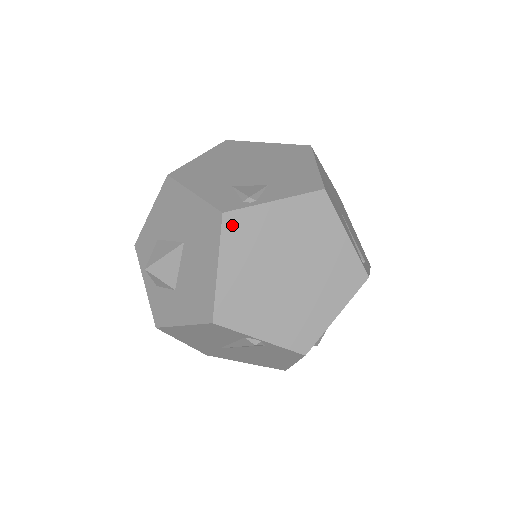
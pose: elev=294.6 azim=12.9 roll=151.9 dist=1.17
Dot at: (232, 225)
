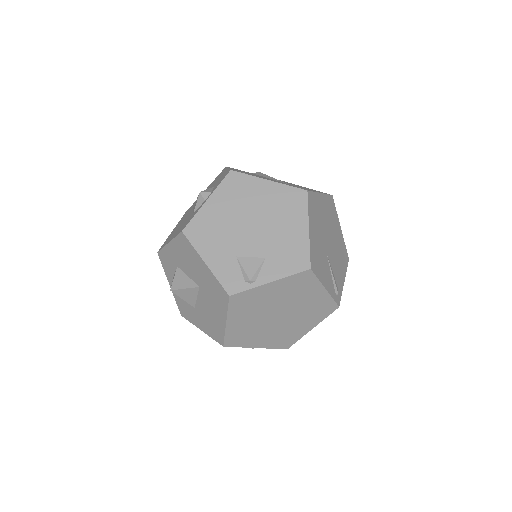
Dot at: (237, 301)
